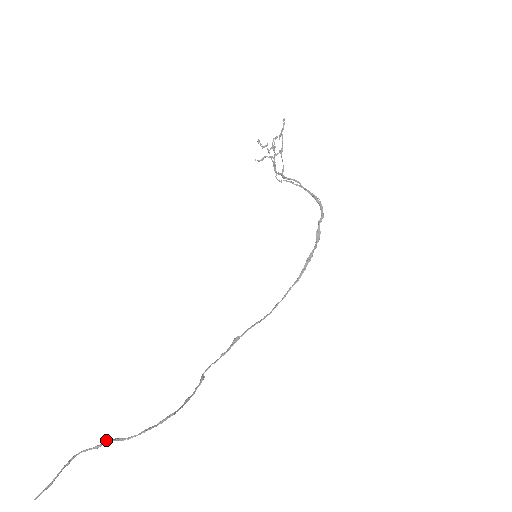
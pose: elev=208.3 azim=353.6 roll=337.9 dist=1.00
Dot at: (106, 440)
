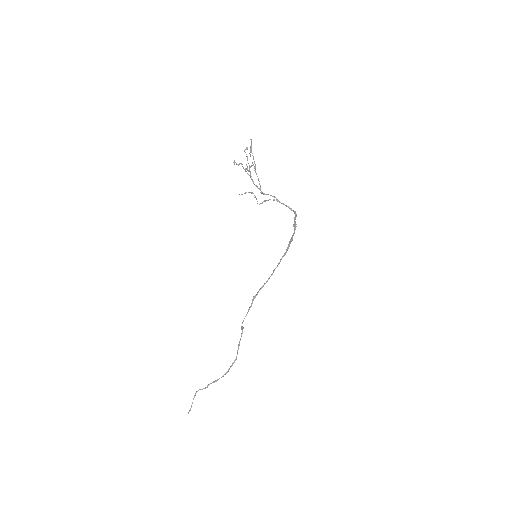
Dot at: (209, 384)
